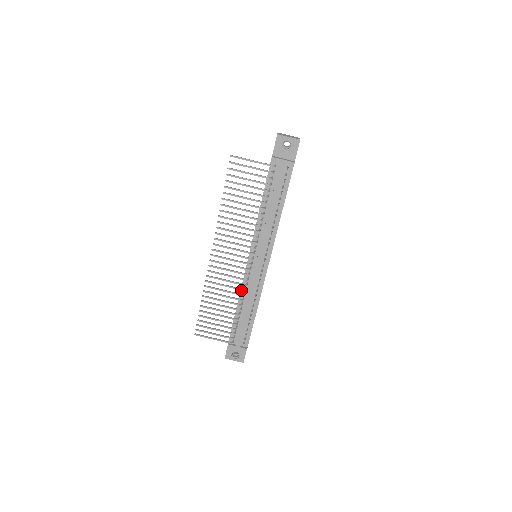
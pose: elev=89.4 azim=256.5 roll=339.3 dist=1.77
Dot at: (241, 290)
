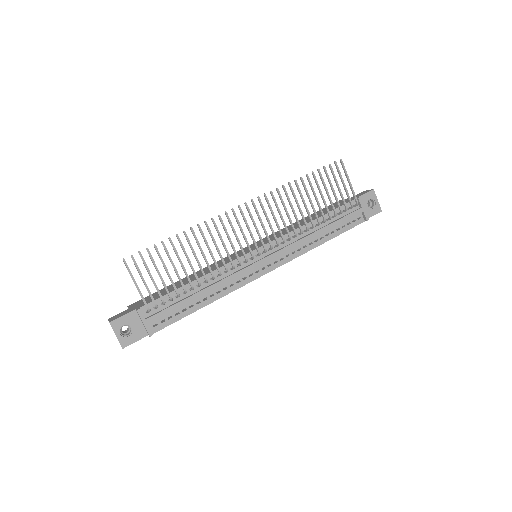
Dot at: (225, 267)
